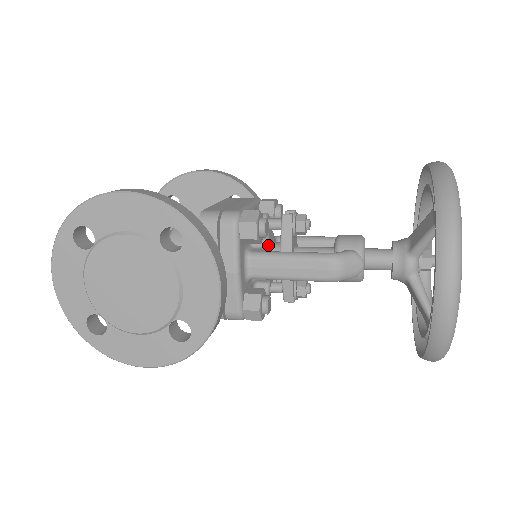
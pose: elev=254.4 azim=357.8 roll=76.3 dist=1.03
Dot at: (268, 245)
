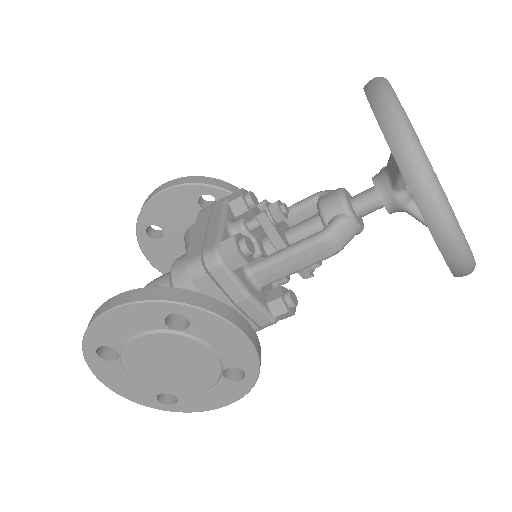
Dot at: (260, 248)
